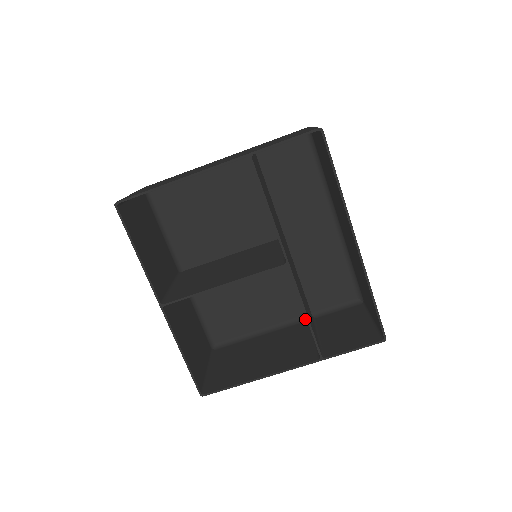
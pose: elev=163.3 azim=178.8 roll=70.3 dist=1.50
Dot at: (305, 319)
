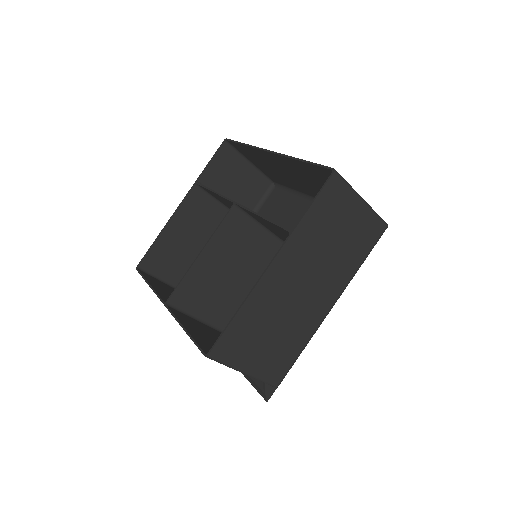
Dot at: (344, 285)
